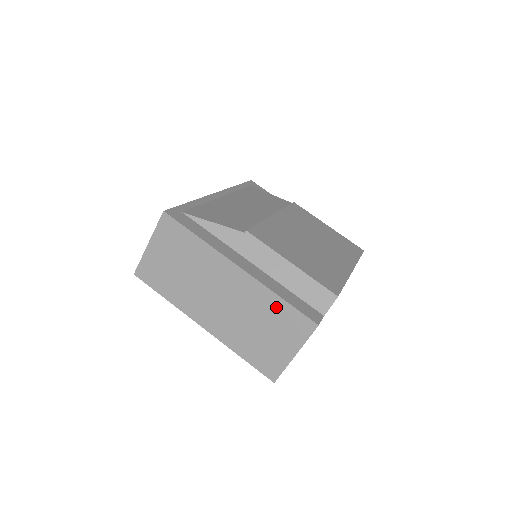
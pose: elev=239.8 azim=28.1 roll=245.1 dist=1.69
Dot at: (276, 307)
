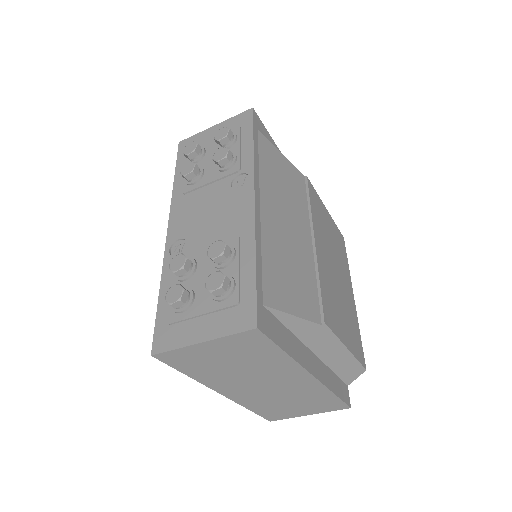
Dot at: (323, 397)
